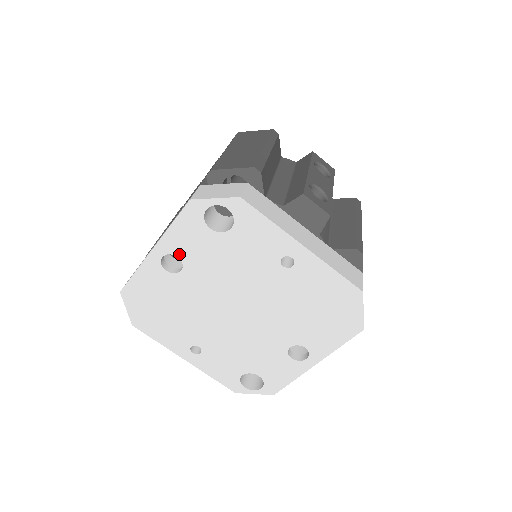
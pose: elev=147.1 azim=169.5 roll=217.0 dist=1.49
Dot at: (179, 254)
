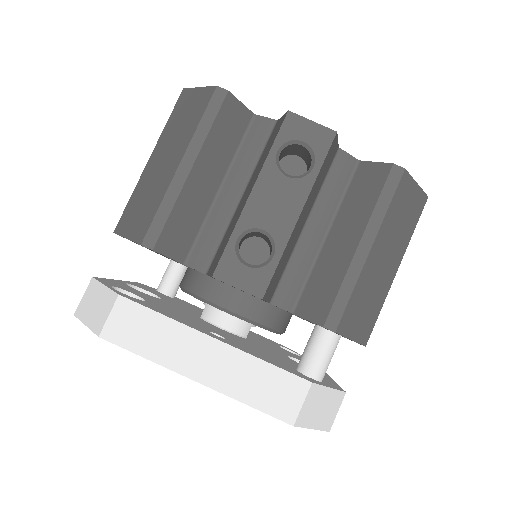
Dot at: occluded
